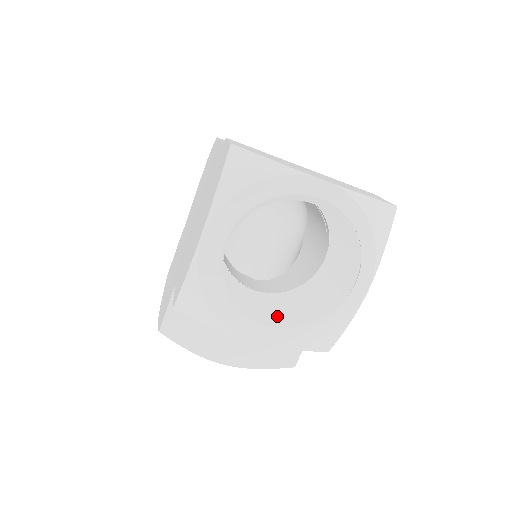
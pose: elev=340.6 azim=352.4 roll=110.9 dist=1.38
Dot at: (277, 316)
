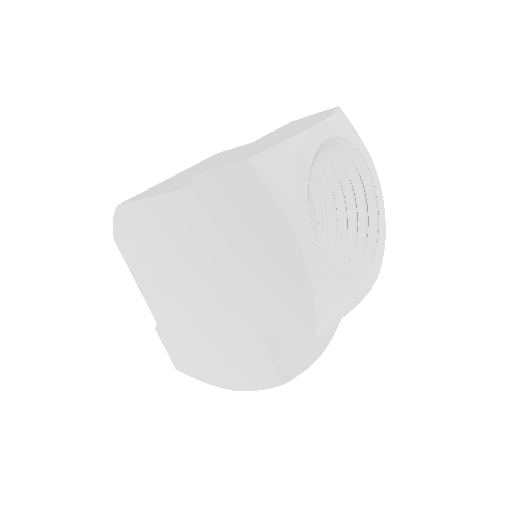
Dot at: (352, 261)
